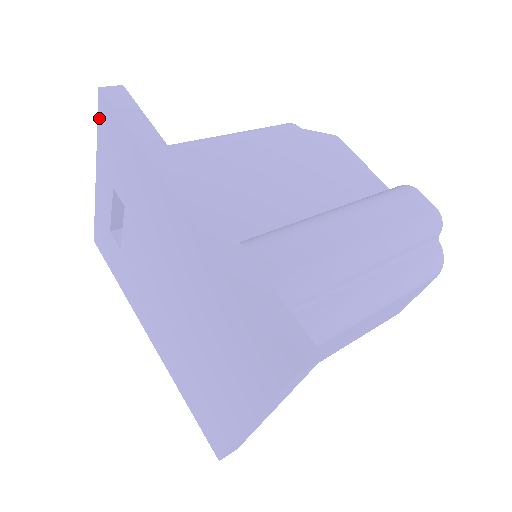
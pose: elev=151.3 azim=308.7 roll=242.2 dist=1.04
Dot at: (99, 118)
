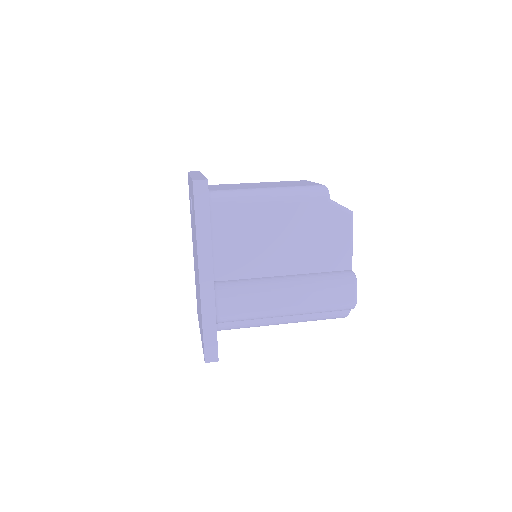
Dot at: occluded
